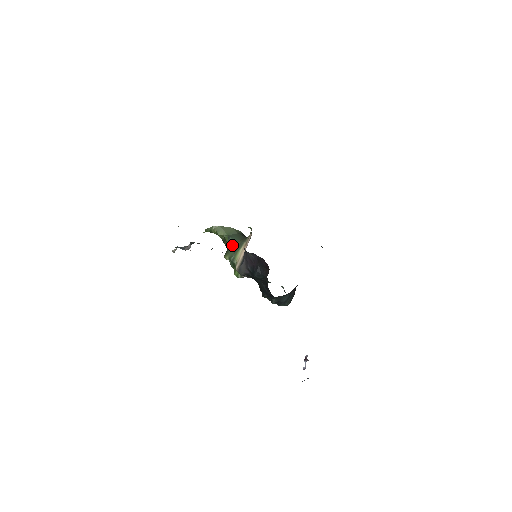
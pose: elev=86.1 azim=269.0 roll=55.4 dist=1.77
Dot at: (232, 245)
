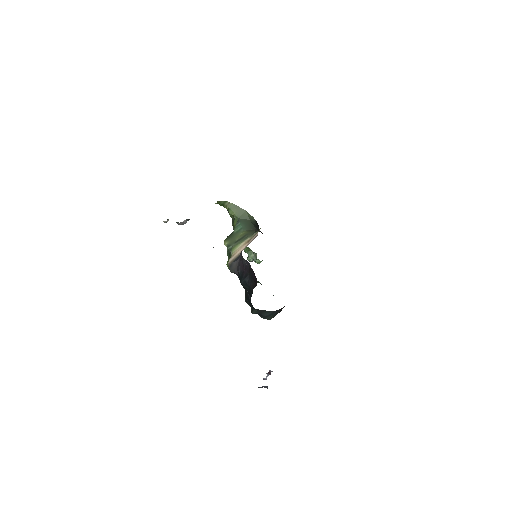
Dot at: (237, 232)
